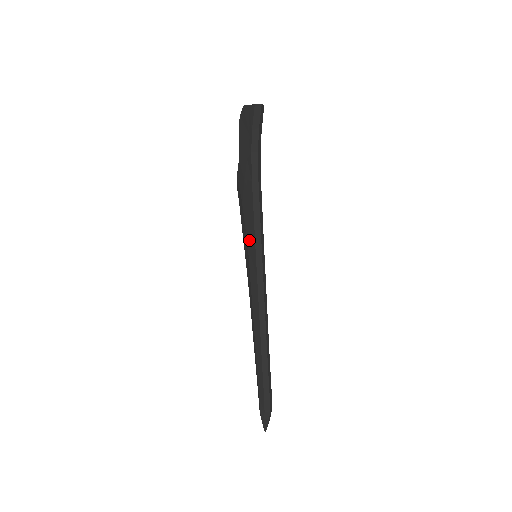
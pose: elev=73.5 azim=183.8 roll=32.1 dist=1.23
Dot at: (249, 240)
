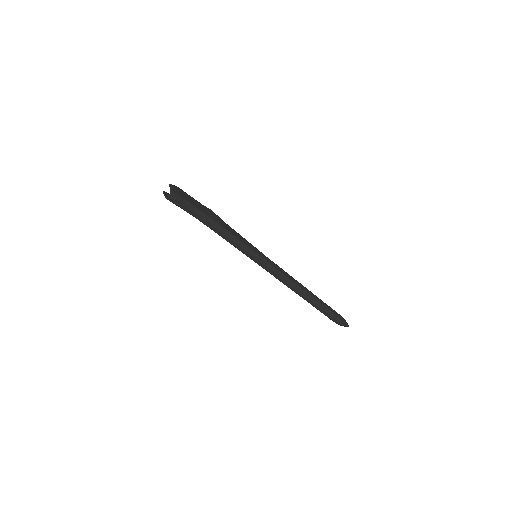
Dot at: occluded
